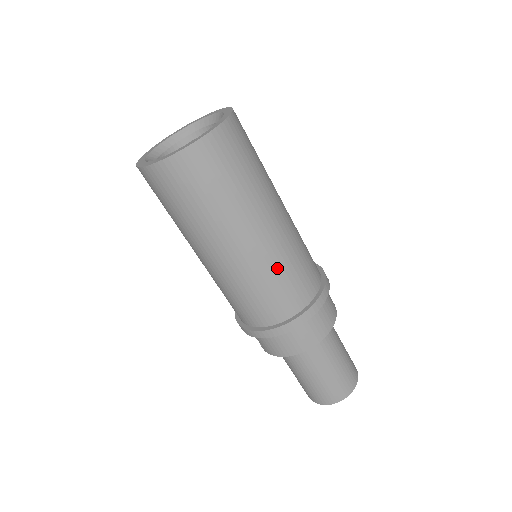
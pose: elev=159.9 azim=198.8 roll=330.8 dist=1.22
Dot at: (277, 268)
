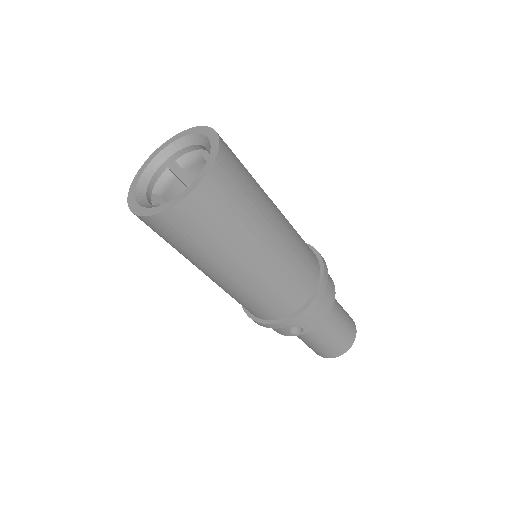
Dot at: (296, 236)
